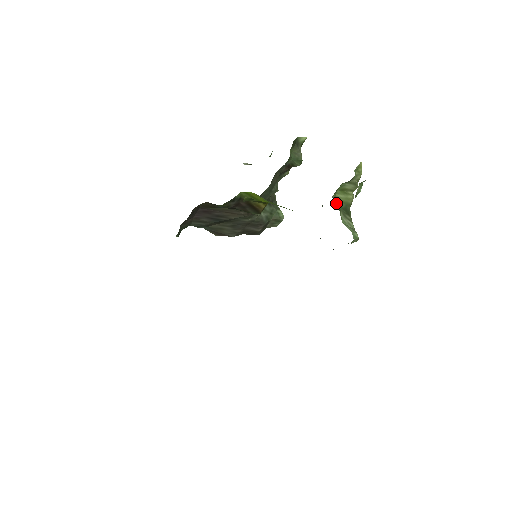
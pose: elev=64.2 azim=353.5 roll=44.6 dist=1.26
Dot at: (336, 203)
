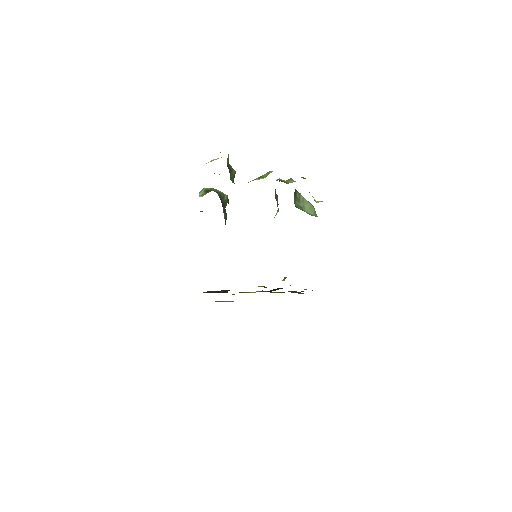
Dot at: (295, 204)
